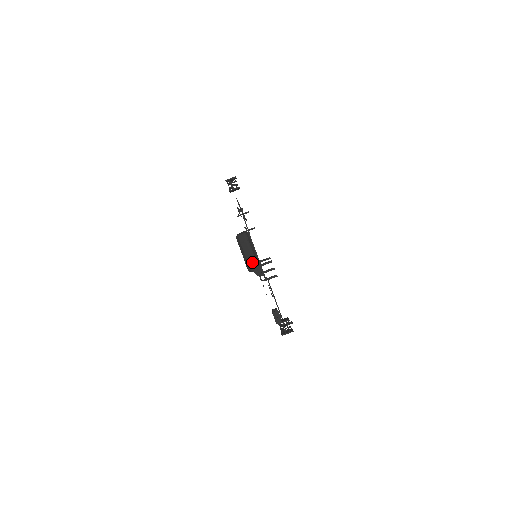
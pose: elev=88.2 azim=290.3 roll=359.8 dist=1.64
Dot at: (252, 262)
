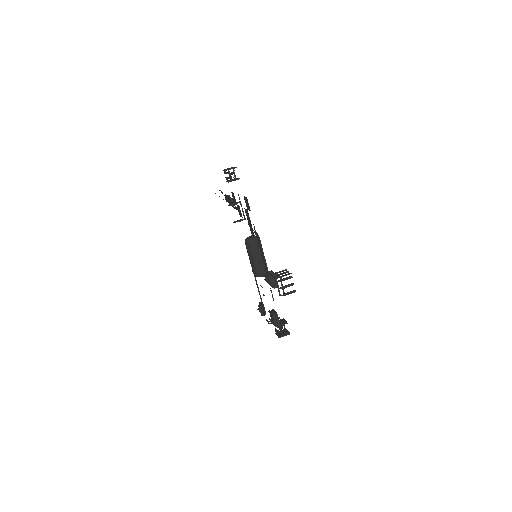
Dot at: (261, 268)
